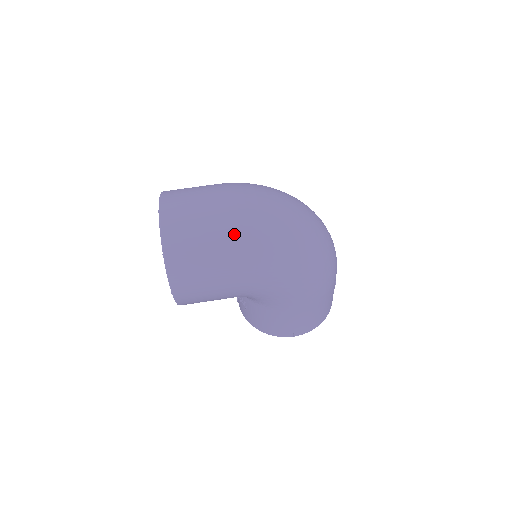
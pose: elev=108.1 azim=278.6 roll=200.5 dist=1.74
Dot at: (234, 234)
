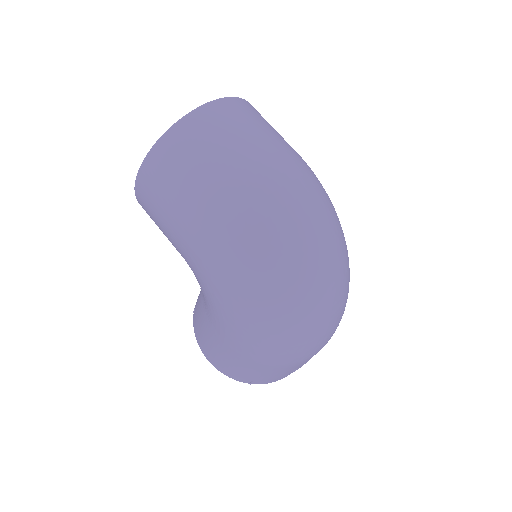
Dot at: (228, 199)
